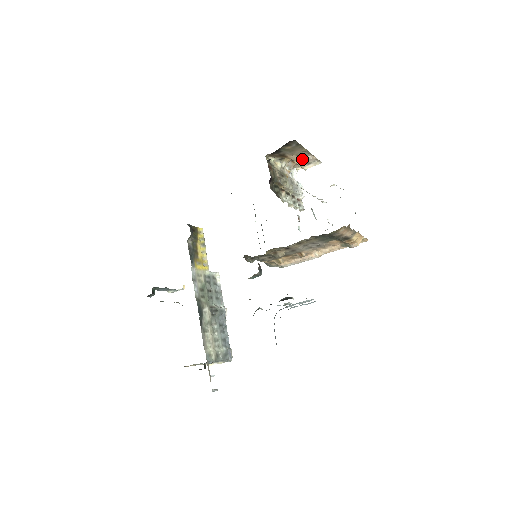
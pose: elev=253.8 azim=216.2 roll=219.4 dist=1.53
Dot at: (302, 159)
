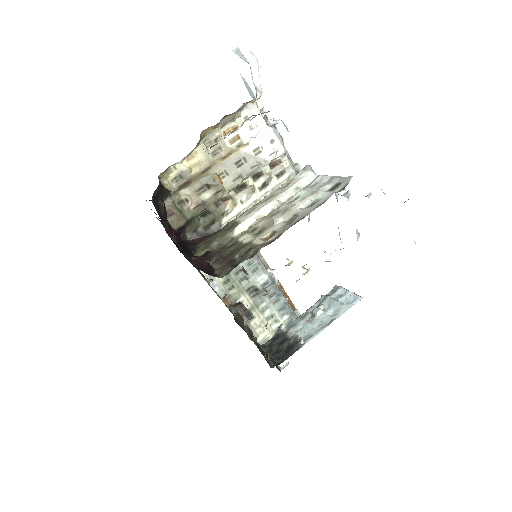
Dot at: occluded
